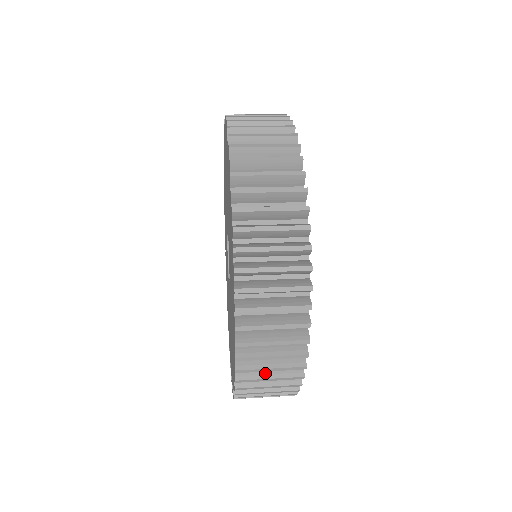
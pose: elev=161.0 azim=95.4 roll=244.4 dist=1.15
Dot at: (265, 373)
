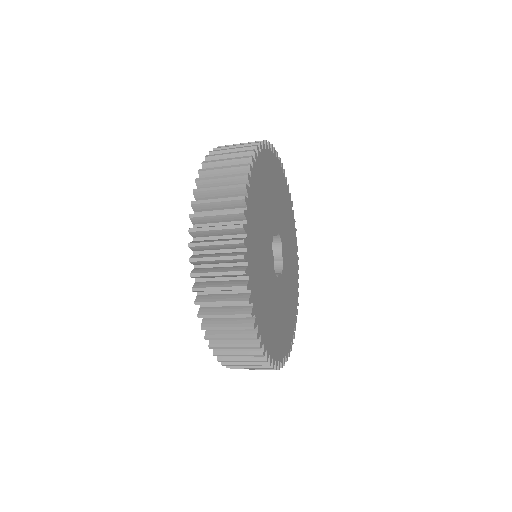
Dot at: occluded
